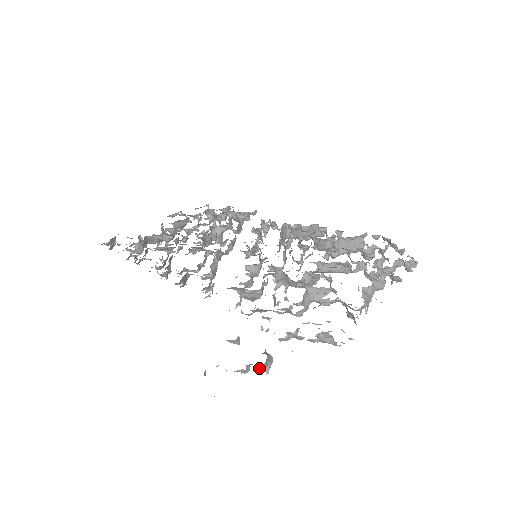
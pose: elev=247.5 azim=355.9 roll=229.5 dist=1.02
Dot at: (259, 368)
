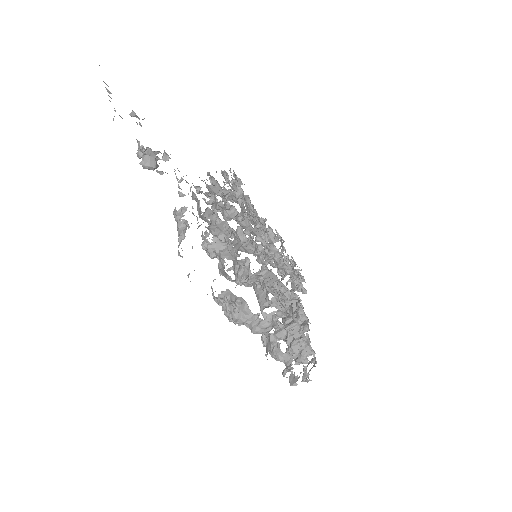
Dot at: (144, 156)
